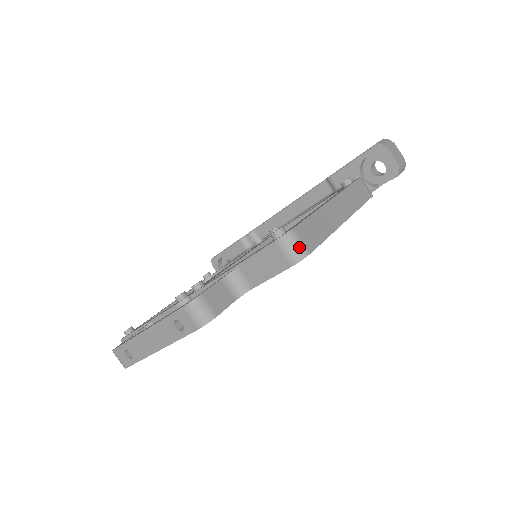
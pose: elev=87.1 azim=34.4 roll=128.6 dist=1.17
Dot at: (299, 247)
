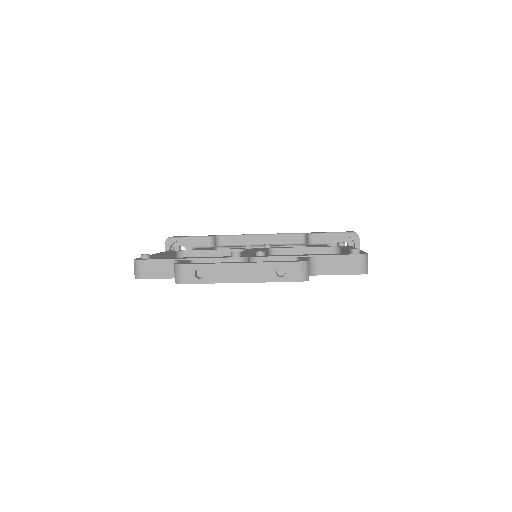
Dot at: (367, 266)
